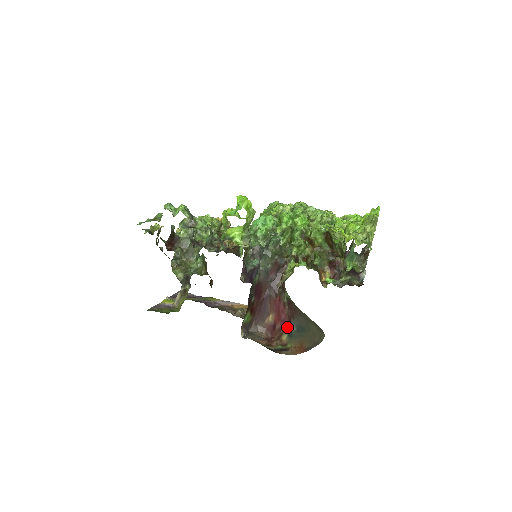
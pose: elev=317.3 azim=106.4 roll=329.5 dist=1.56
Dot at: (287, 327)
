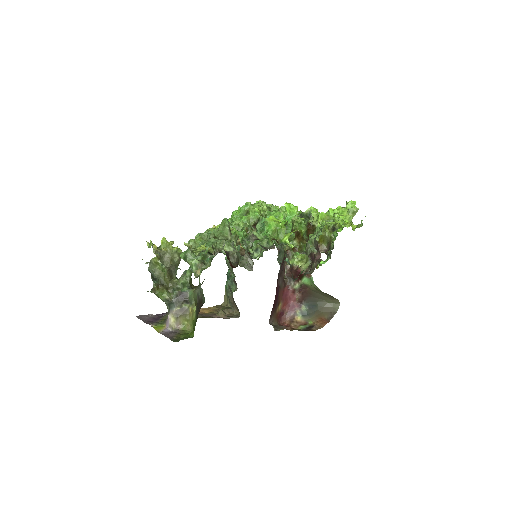
Dot at: (298, 309)
